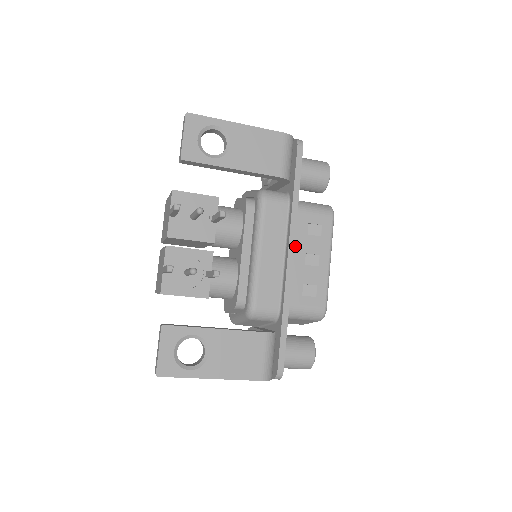
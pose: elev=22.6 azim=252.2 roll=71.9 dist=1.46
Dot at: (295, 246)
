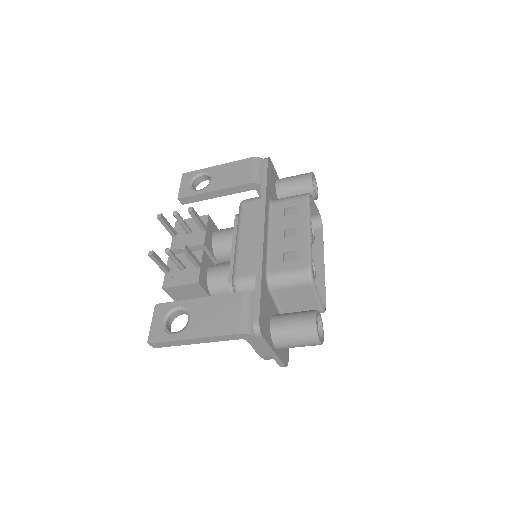
Dot at: (273, 228)
